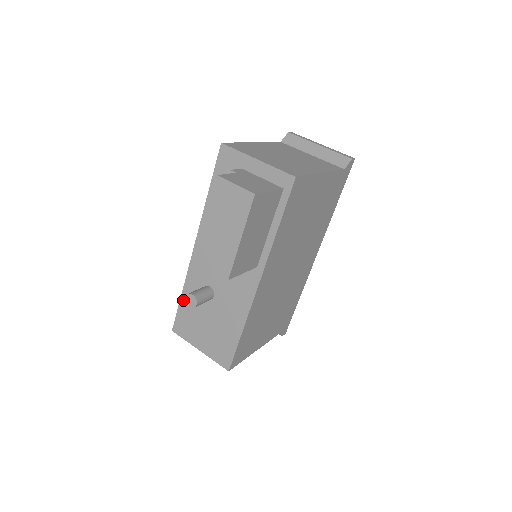
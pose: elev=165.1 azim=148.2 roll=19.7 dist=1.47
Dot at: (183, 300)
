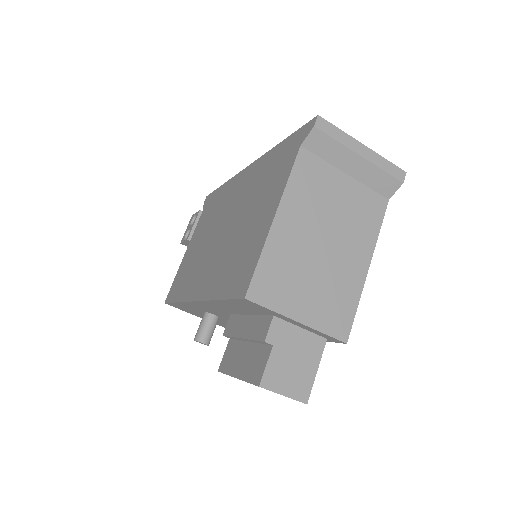
Dot at: (178, 304)
